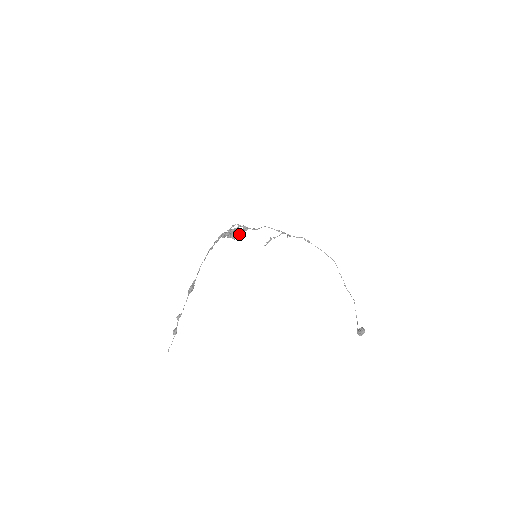
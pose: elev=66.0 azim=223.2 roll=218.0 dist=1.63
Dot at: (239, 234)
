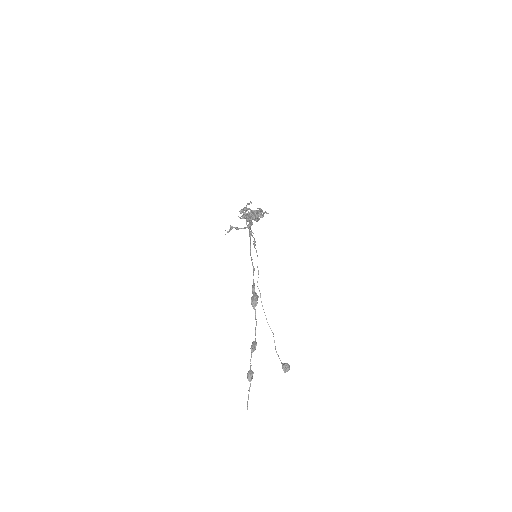
Dot at: (258, 220)
